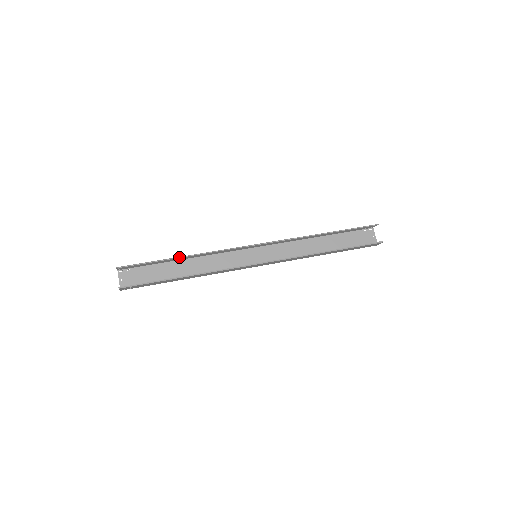
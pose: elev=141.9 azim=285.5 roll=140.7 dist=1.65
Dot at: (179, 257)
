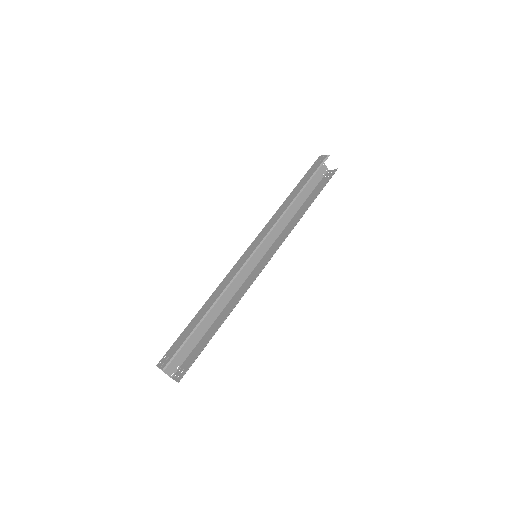
Dot at: (207, 314)
